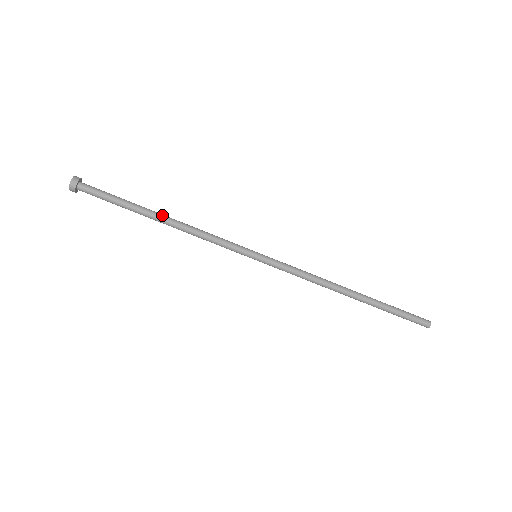
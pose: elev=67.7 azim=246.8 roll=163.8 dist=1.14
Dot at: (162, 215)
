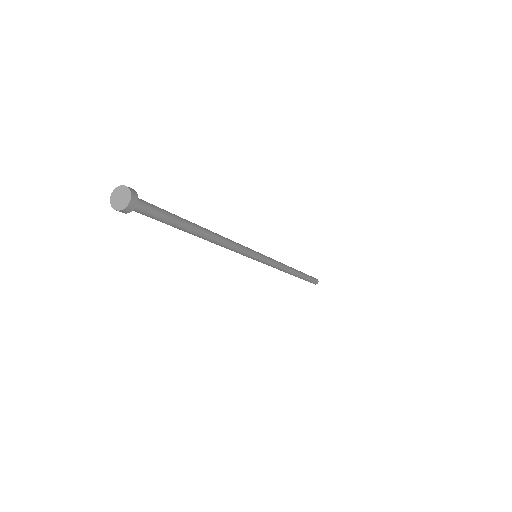
Dot at: (205, 235)
